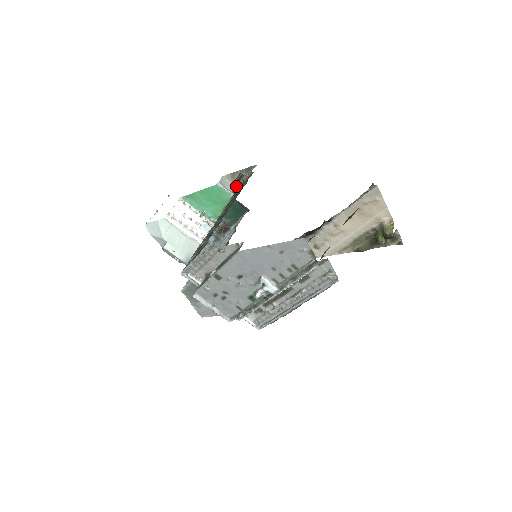
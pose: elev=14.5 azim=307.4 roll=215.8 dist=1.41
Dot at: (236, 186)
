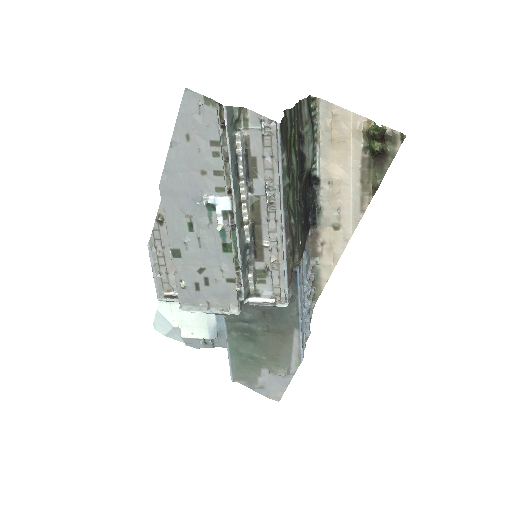
Dot at: occluded
